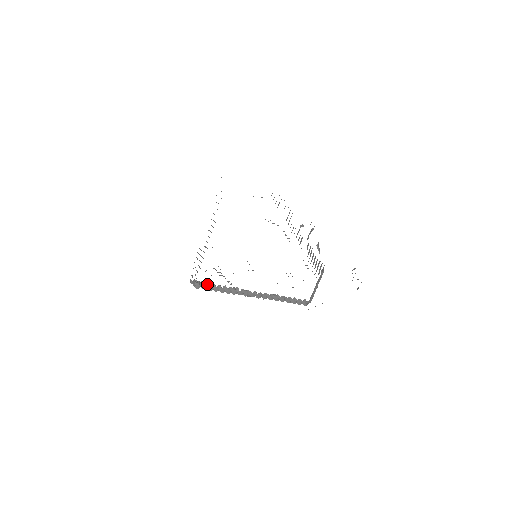
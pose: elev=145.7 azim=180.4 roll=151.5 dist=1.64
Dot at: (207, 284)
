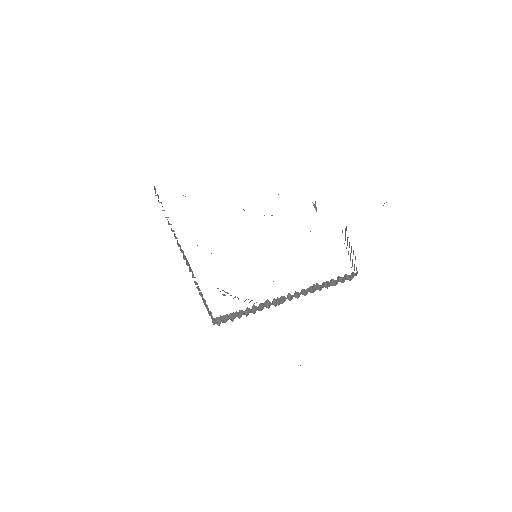
Dot at: (232, 314)
